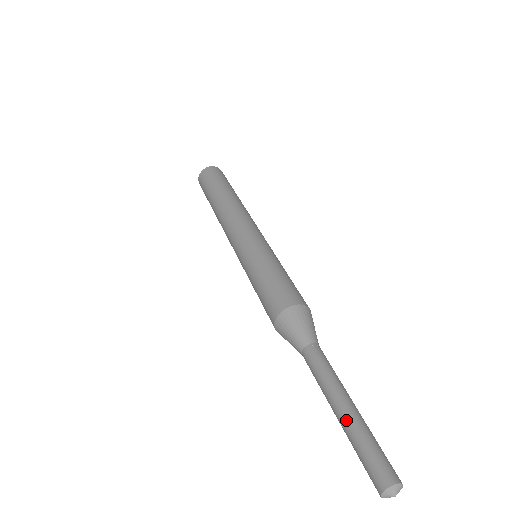
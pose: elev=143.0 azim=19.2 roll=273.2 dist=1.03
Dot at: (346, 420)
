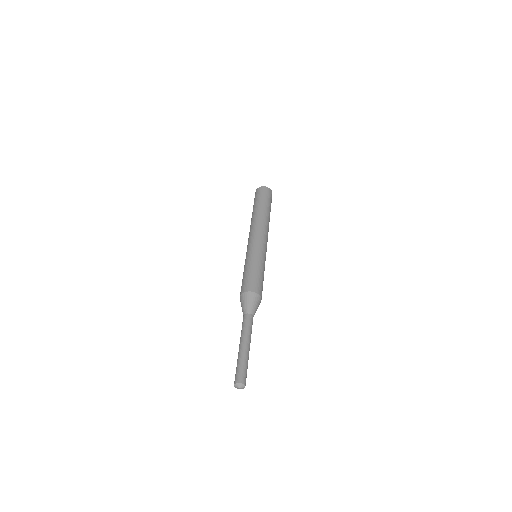
Dot at: (238, 354)
